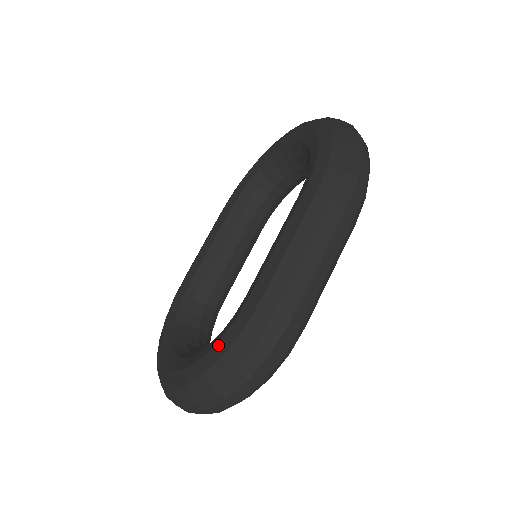
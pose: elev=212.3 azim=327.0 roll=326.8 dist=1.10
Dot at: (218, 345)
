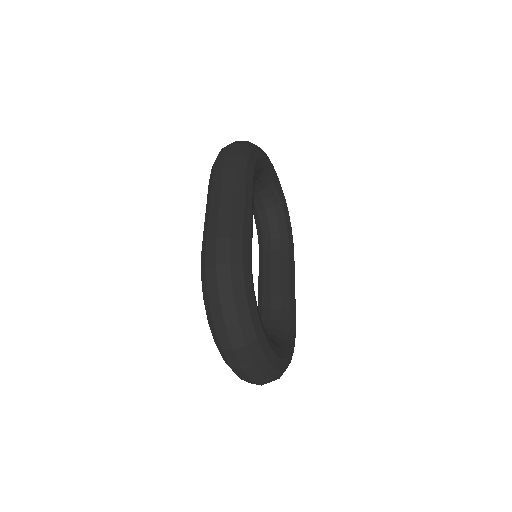
Dot at: occluded
